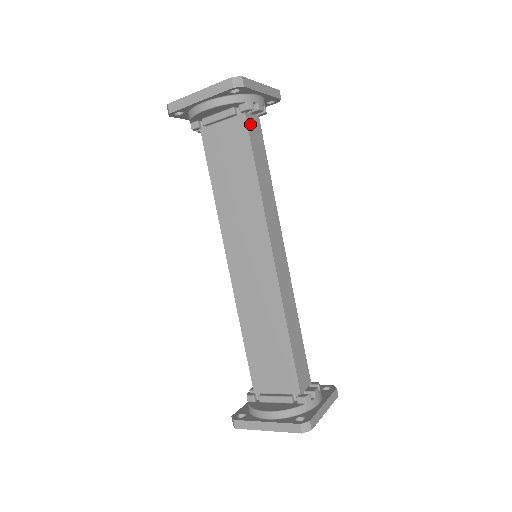
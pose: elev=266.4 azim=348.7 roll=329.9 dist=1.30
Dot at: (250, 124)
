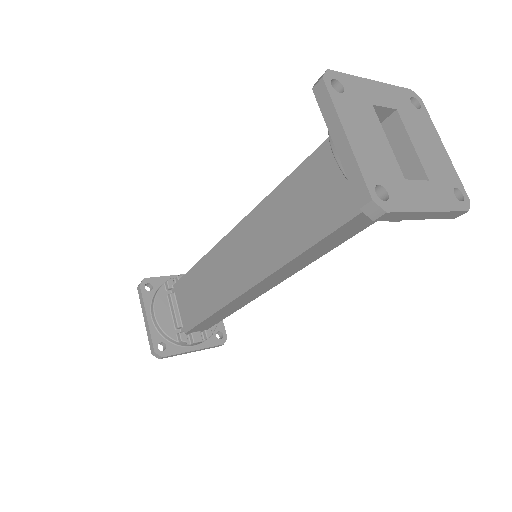
Dot at: occluded
